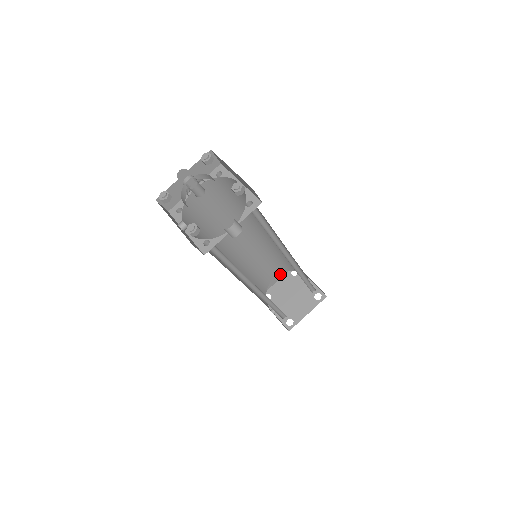
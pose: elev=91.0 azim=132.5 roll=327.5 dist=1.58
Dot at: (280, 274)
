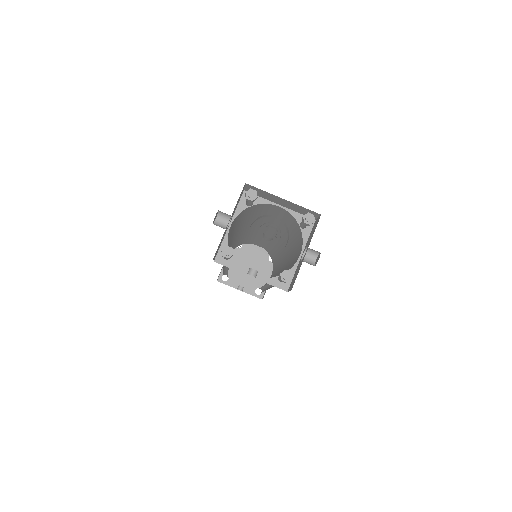
Dot at: occluded
